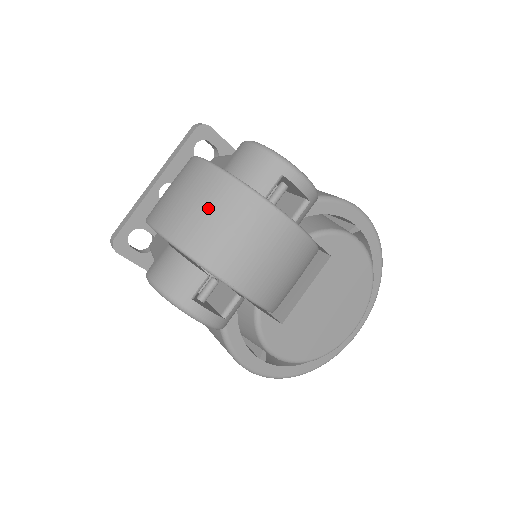
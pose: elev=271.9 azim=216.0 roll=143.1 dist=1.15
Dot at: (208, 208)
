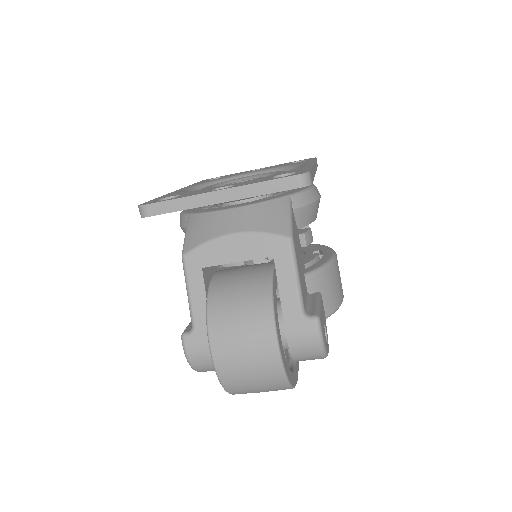
Dot at: (259, 387)
